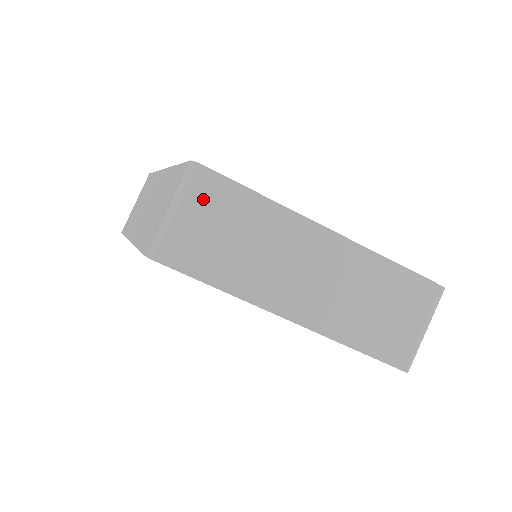
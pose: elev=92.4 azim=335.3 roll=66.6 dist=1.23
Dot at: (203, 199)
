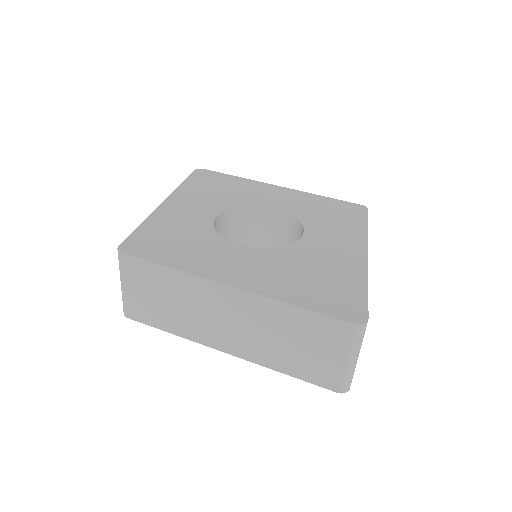
Dot at: (133, 276)
